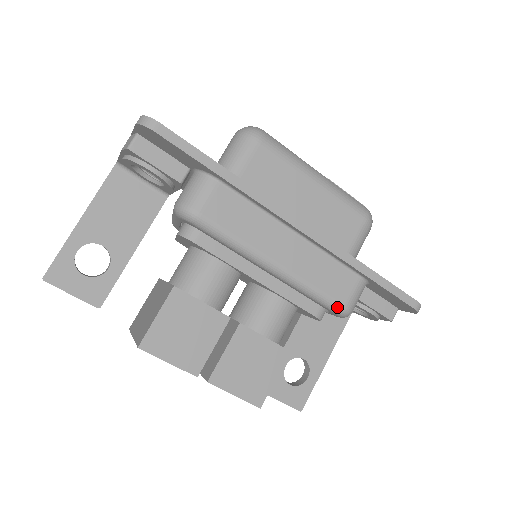
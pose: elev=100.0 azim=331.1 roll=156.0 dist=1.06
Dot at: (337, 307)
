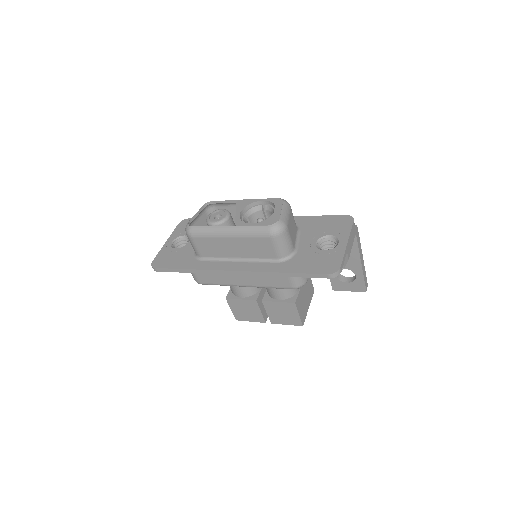
Dot at: occluded
